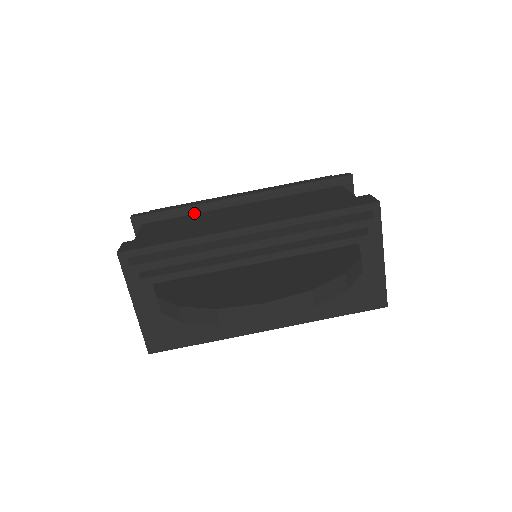
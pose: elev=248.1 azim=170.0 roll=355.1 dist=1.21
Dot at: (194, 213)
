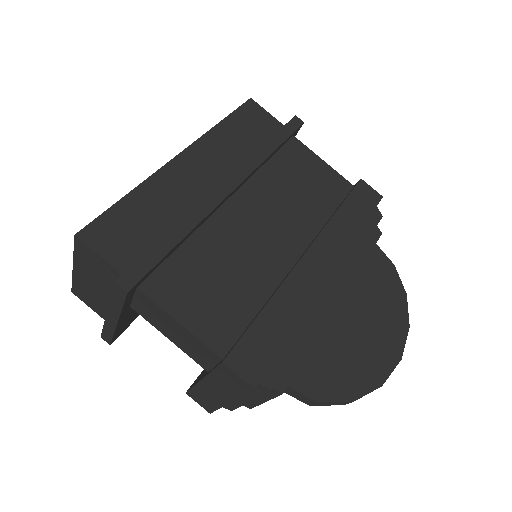
Dot at: (189, 236)
